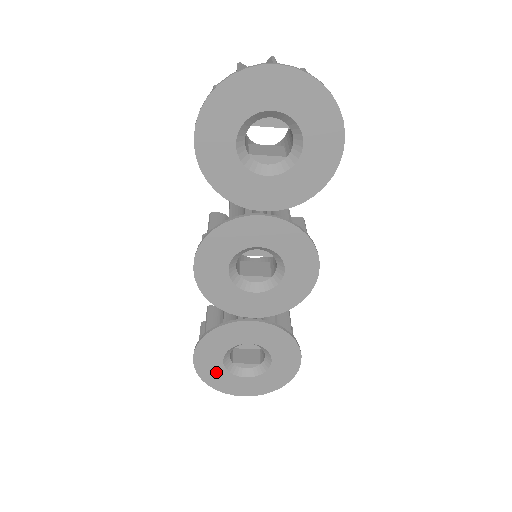
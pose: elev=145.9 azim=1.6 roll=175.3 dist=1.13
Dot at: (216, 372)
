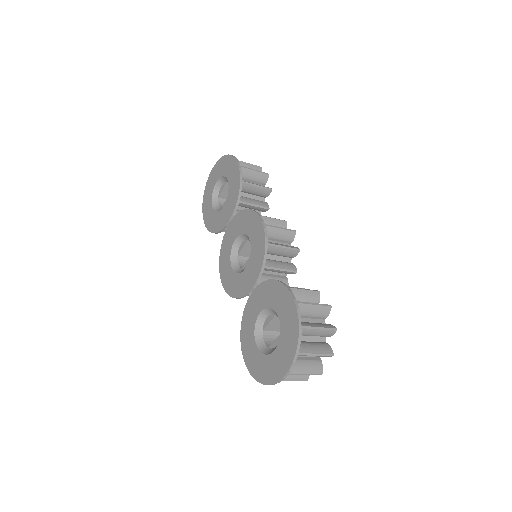
Dot at: (258, 362)
